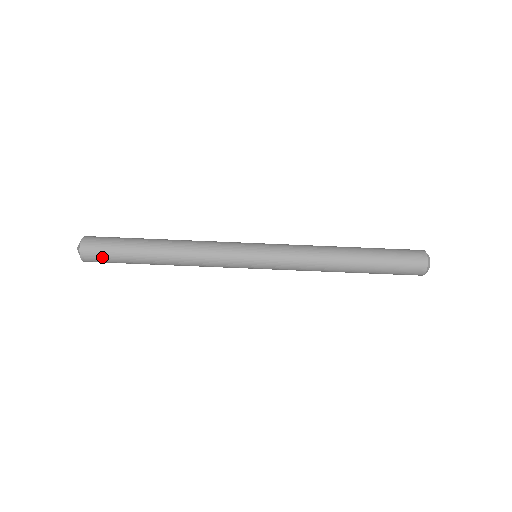
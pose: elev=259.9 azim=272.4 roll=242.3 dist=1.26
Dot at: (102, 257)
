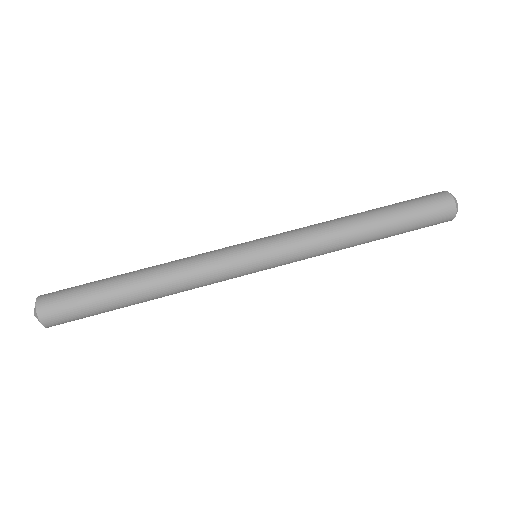
Dot at: (66, 308)
